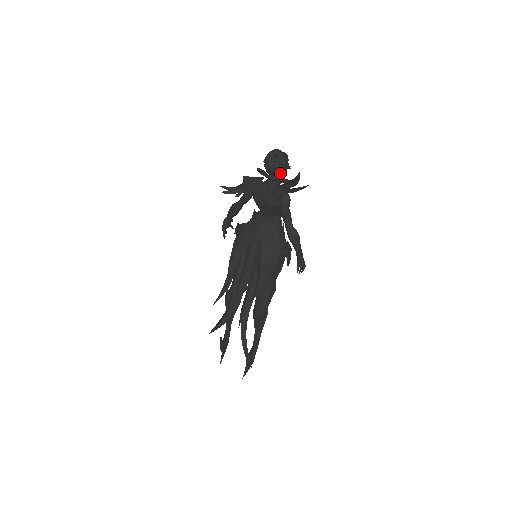
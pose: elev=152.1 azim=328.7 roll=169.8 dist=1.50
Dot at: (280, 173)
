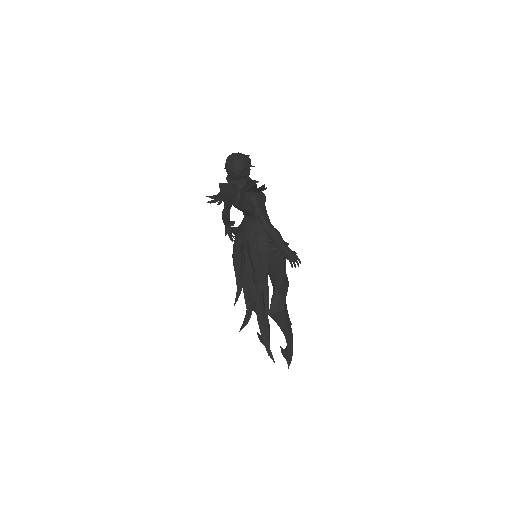
Dot at: (240, 176)
